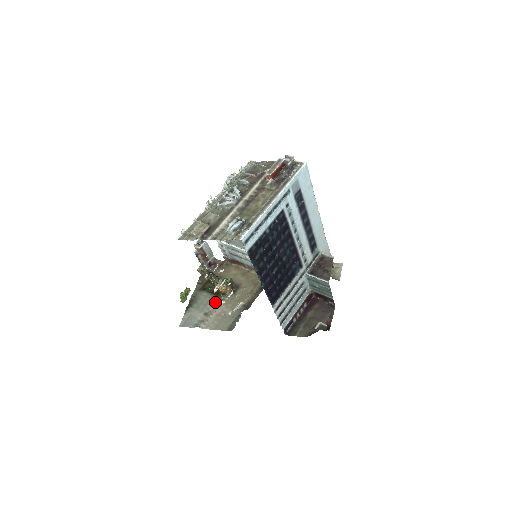
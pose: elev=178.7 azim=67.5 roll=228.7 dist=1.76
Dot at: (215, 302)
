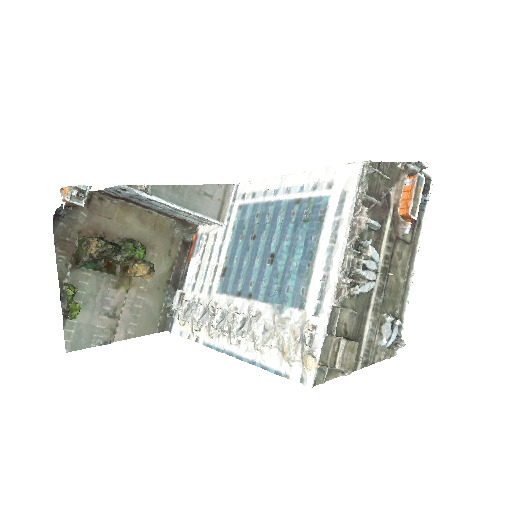
Dot at: (116, 287)
